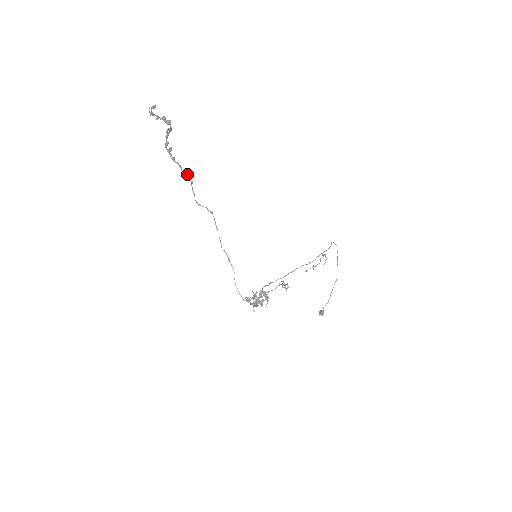
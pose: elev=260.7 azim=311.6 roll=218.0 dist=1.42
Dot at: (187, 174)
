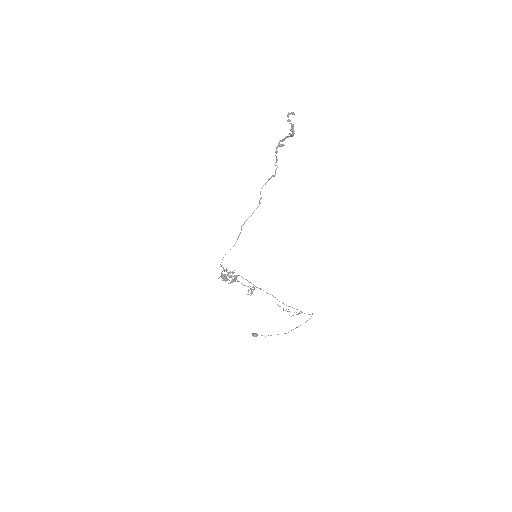
Dot at: (276, 169)
